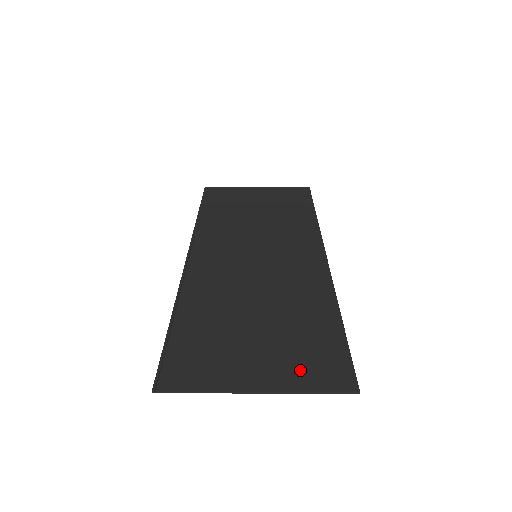
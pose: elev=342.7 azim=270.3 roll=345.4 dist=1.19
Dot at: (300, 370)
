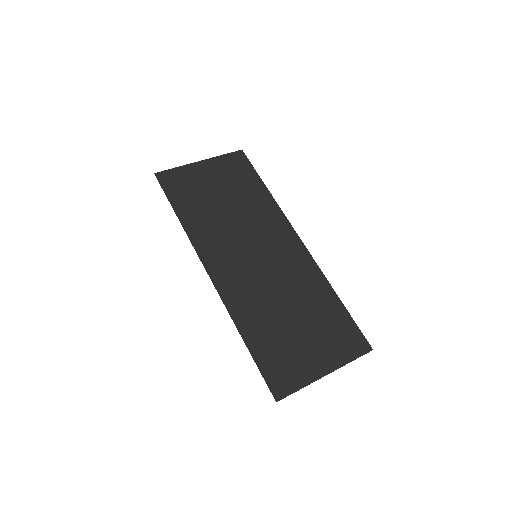
Dot at: (340, 349)
